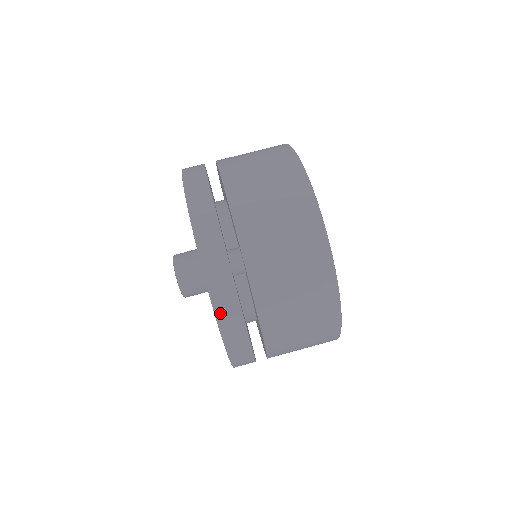
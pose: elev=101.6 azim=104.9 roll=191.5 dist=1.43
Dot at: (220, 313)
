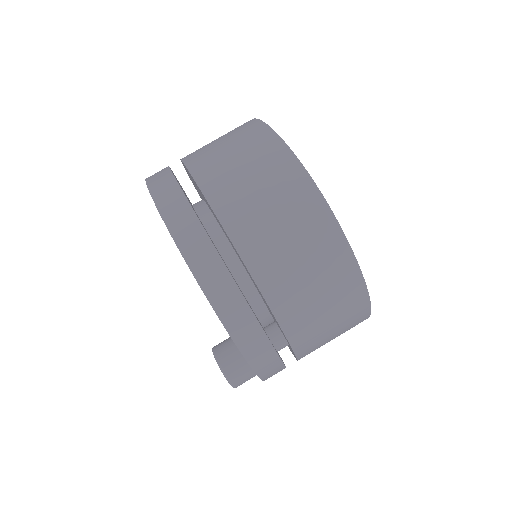
Dot at: occluded
